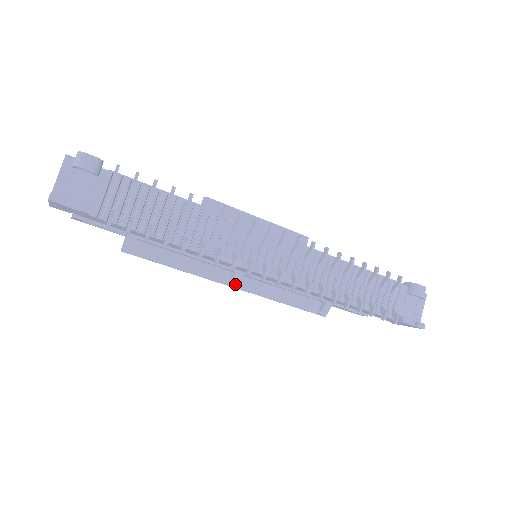
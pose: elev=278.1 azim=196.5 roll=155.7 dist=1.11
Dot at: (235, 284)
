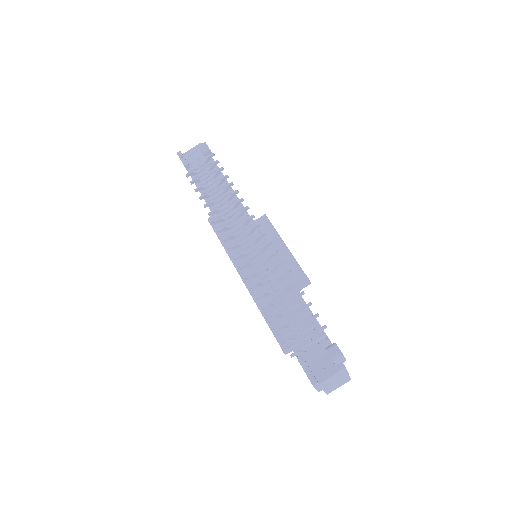
Dot at: (244, 279)
